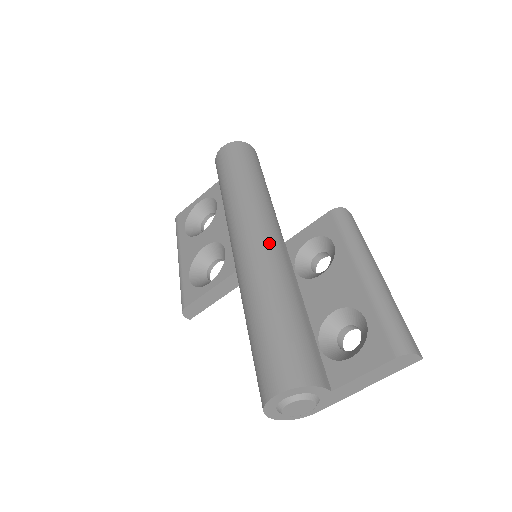
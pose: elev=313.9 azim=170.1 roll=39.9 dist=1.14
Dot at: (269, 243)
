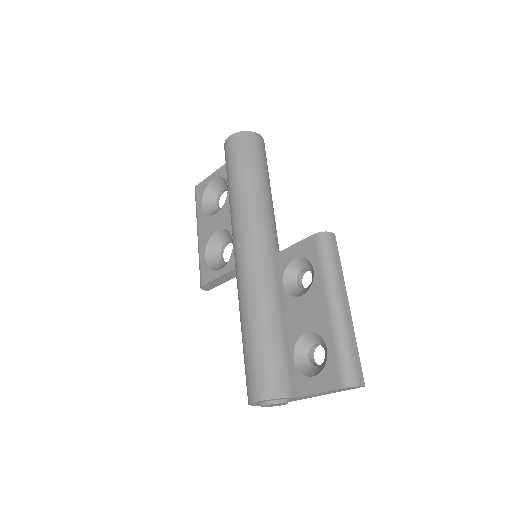
Dot at: (262, 260)
